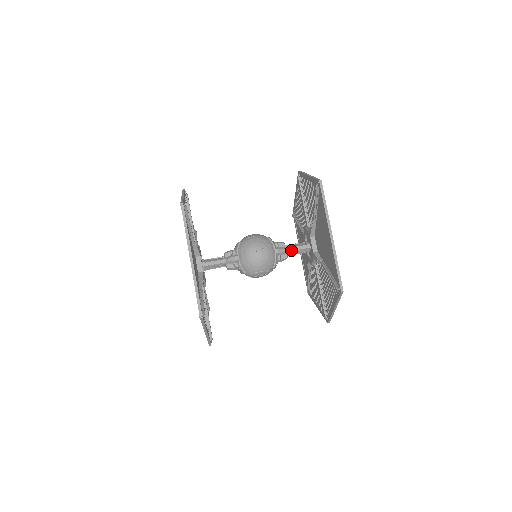
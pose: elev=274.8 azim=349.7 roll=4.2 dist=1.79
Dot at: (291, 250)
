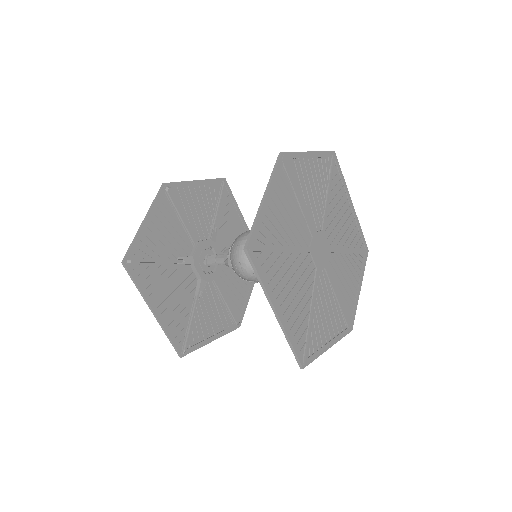
Dot at: occluded
